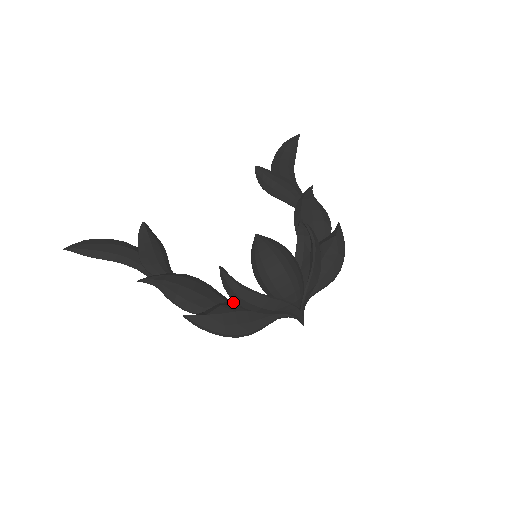
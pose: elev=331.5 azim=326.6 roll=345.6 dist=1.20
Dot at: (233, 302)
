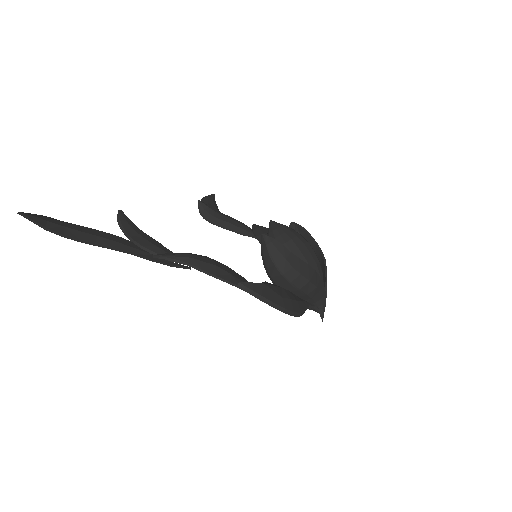
Dot at: occluded
